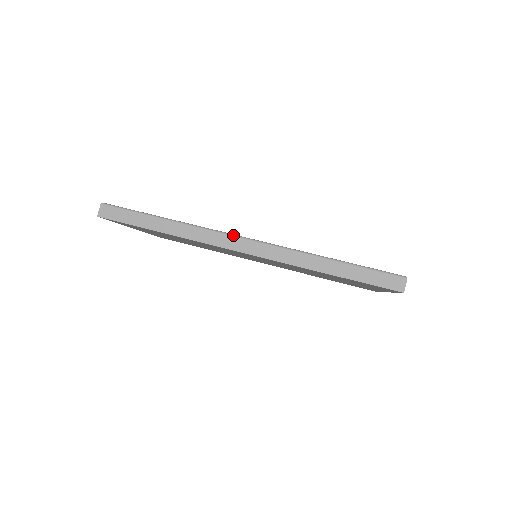
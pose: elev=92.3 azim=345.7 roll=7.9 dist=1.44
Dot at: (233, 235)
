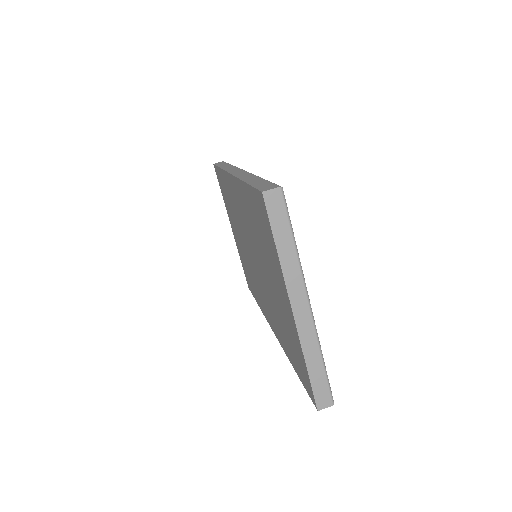
Dot at: occluded
